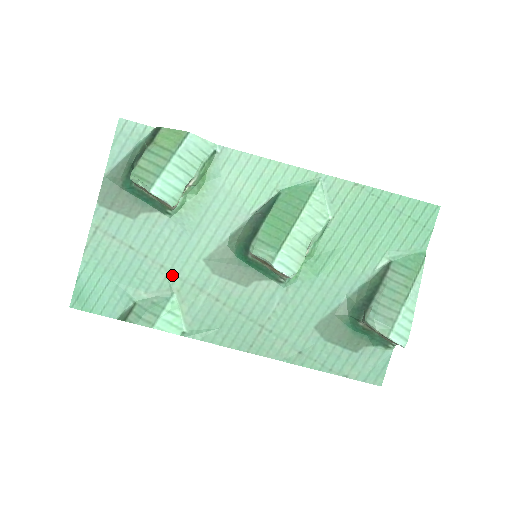
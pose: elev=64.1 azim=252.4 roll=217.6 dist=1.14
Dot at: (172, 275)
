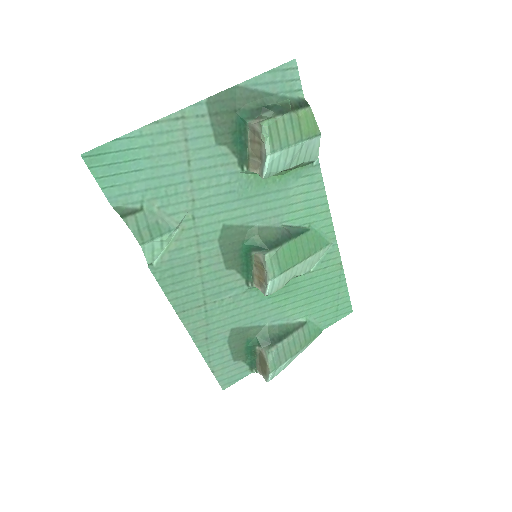
Dot at: (192, 214)
